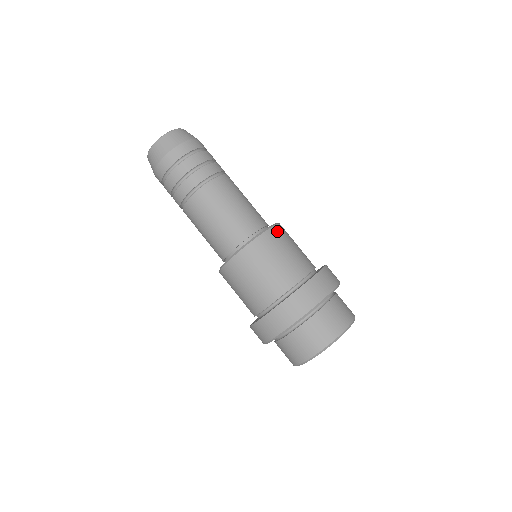
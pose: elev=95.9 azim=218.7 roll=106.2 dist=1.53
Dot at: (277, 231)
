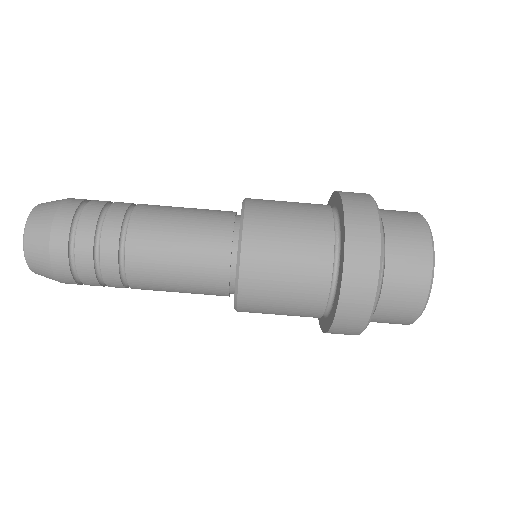
Dot at: (253, 225)
